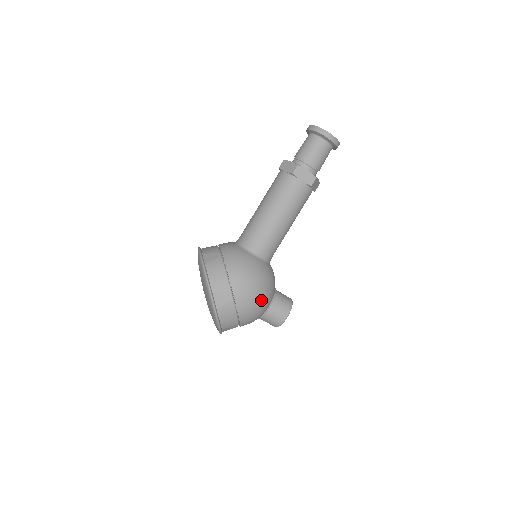
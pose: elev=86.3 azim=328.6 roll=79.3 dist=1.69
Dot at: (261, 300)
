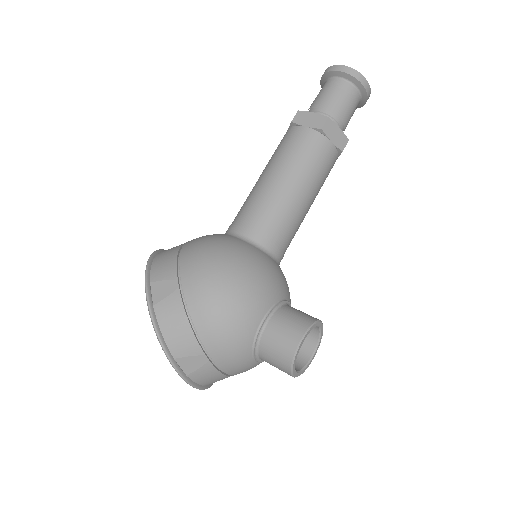
Dot at: (234, 293)
